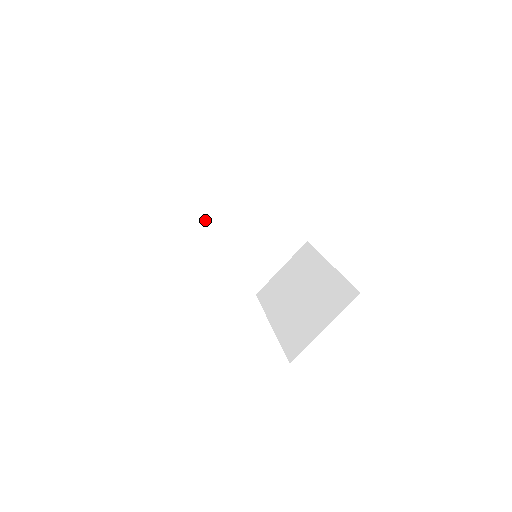
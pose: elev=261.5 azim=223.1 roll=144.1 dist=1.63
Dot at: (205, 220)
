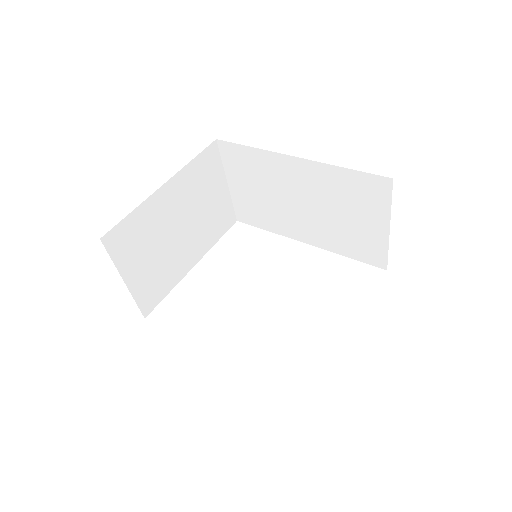
Dot at: (151, 277)
